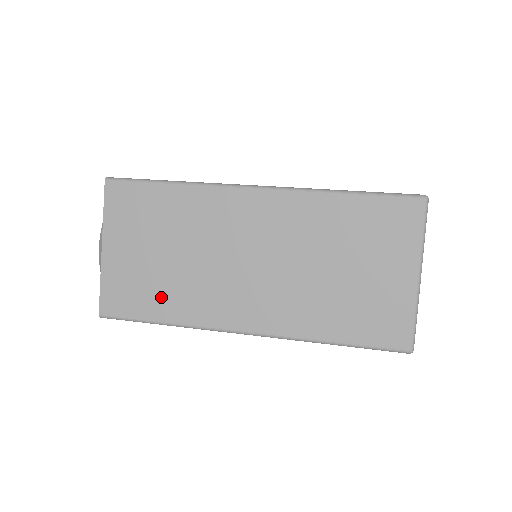
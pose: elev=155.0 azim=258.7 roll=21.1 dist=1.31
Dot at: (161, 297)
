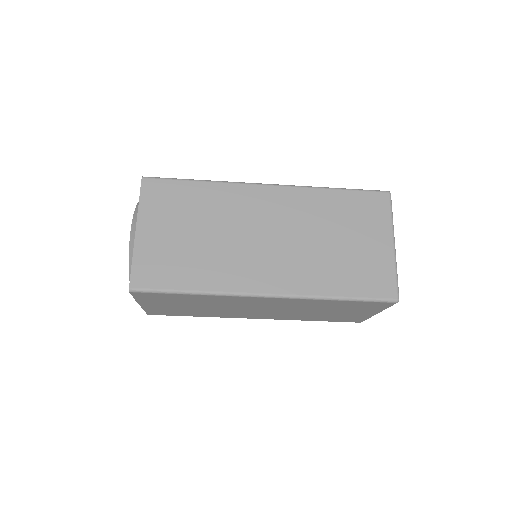
Dot at: (191, 269)
